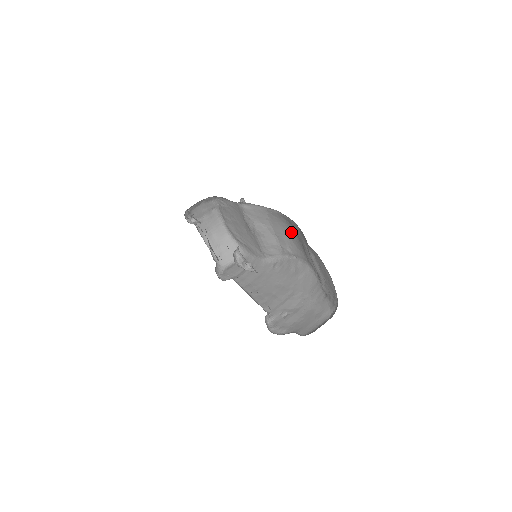
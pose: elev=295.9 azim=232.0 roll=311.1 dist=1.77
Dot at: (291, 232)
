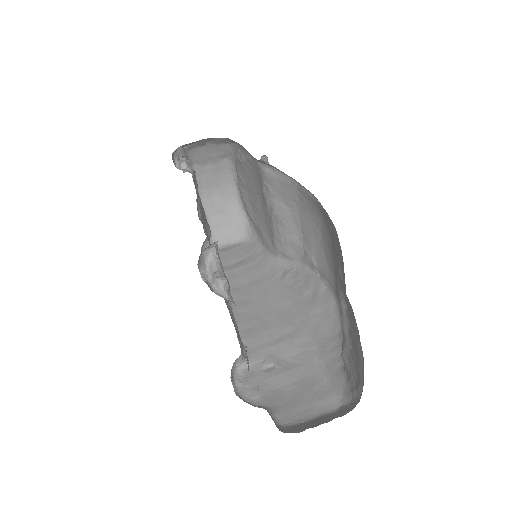
Dot at: (325, 236)
